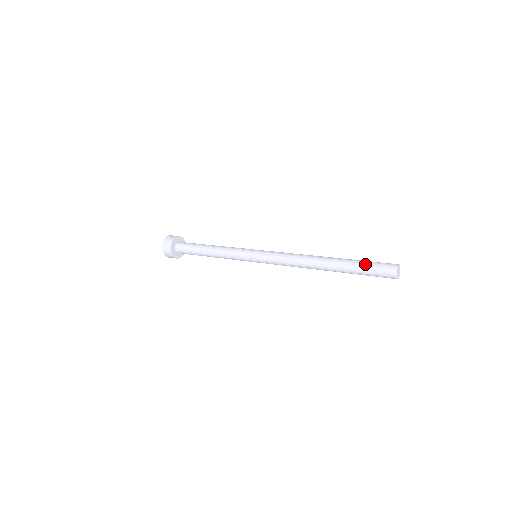
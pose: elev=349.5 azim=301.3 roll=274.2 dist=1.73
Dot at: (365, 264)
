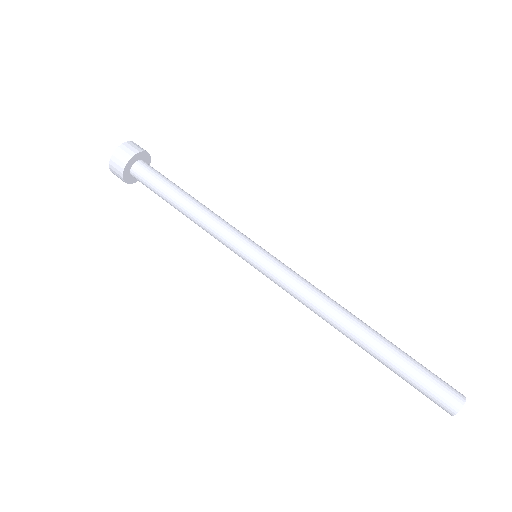
Dot at: (414, 378)
